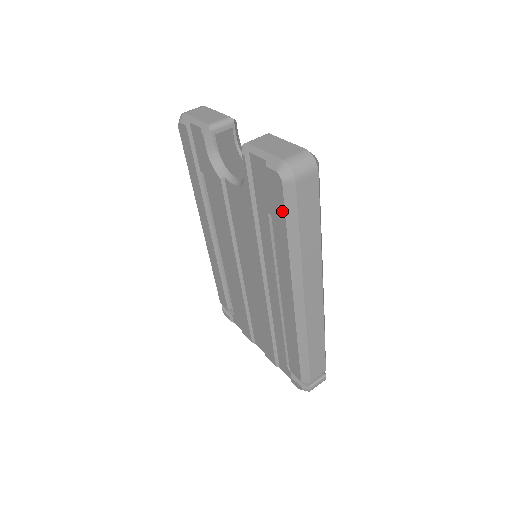
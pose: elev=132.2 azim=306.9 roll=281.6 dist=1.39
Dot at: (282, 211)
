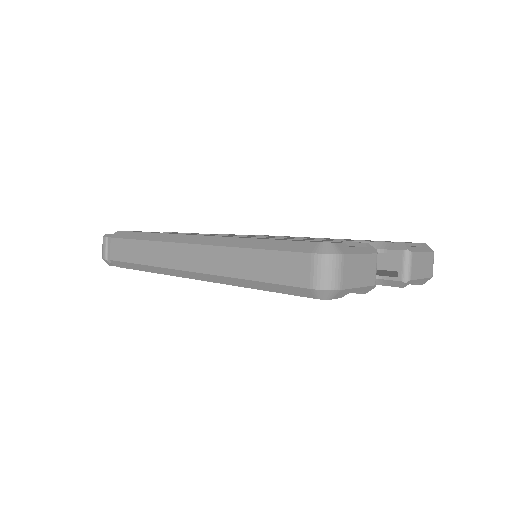
Dot at: occluded
